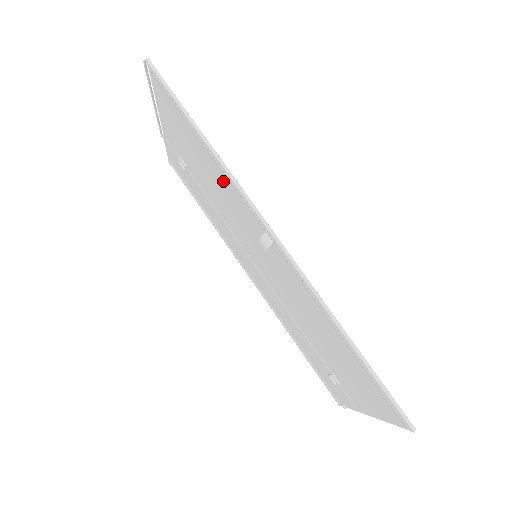
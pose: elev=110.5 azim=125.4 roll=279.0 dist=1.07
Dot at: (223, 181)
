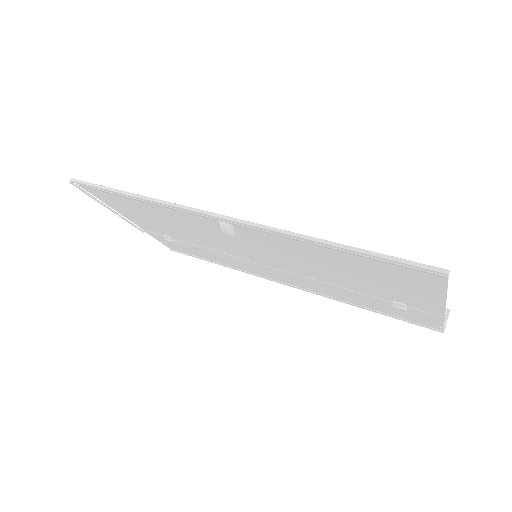
Dot at: (174, 215)
